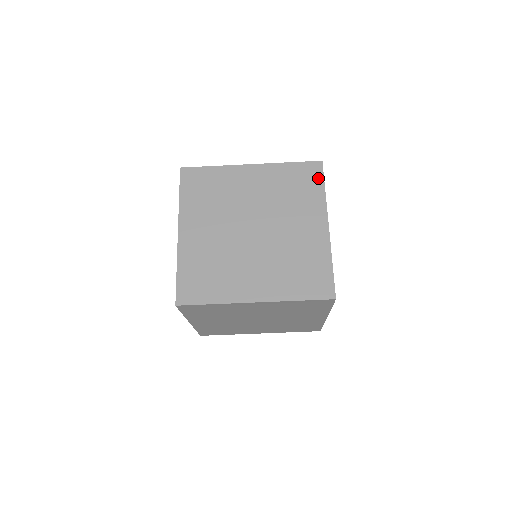
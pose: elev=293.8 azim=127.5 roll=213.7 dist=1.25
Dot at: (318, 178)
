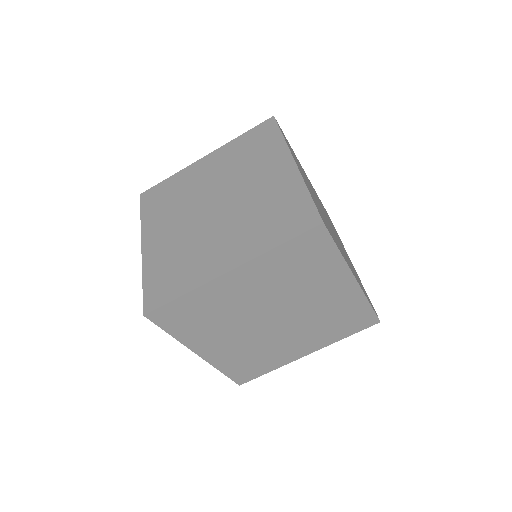
Dot at: (273, 130)
